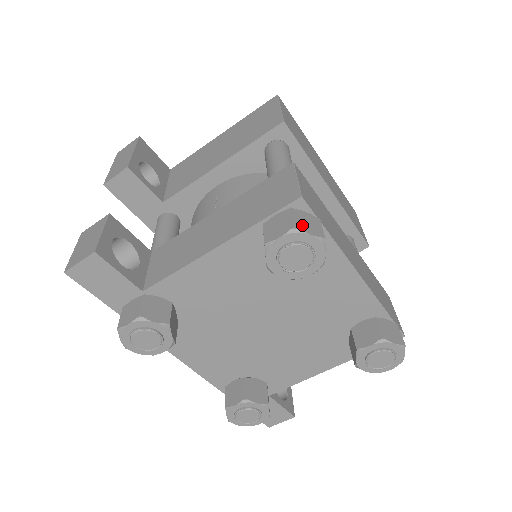
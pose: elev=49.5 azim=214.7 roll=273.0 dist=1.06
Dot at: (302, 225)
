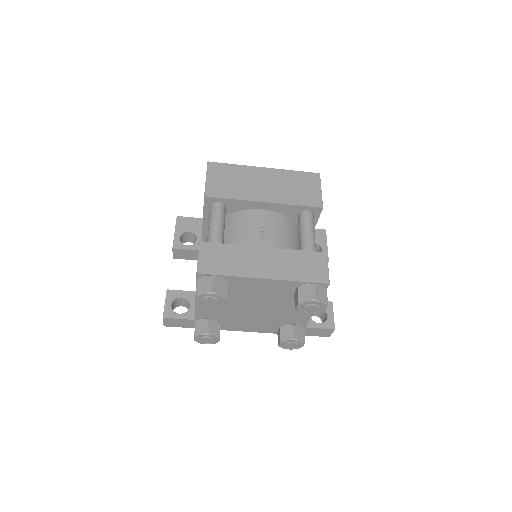
Dot at: (201, 289)
